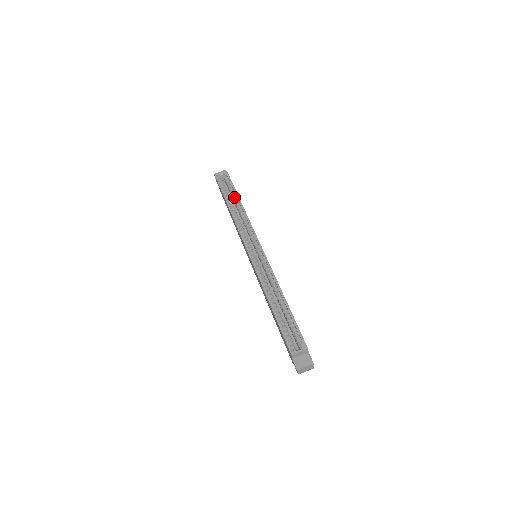
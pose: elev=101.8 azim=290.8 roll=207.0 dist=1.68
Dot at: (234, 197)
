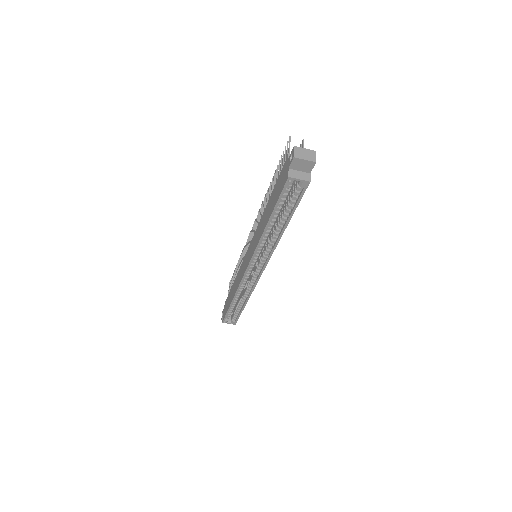
Dot at: (284, 215)
